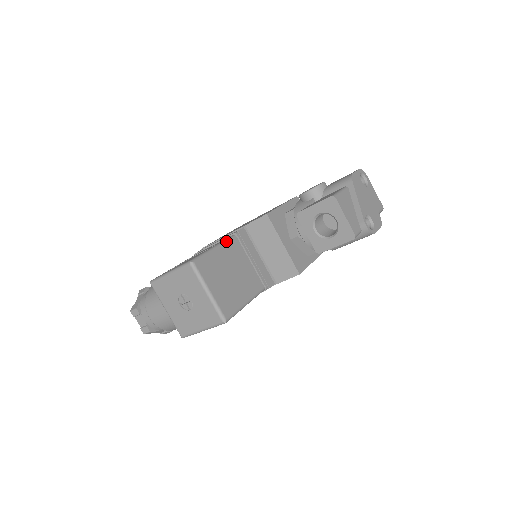
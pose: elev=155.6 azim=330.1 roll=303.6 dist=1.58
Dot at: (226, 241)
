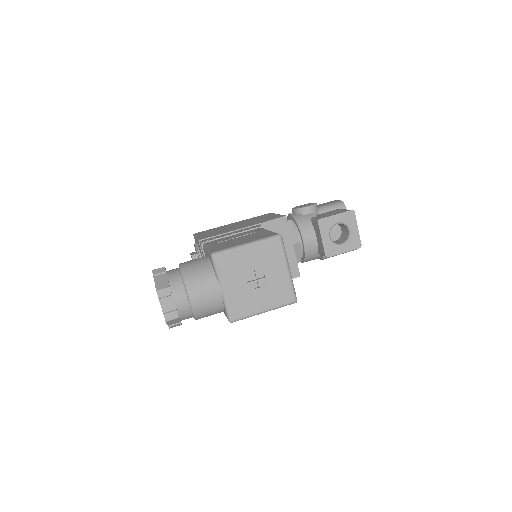
Dot at: occluded
